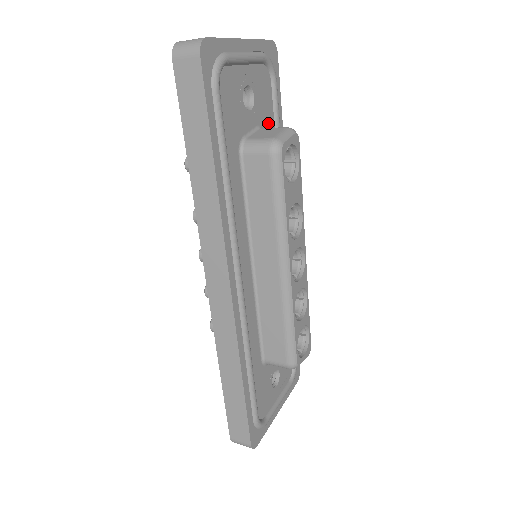
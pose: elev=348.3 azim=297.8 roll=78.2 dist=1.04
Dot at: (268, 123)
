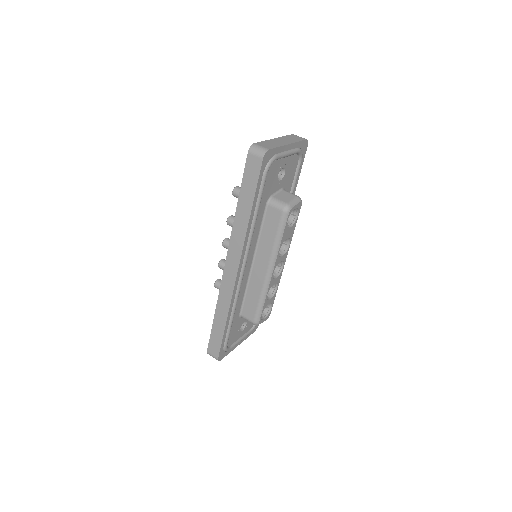
Dot at: (288, 185)
